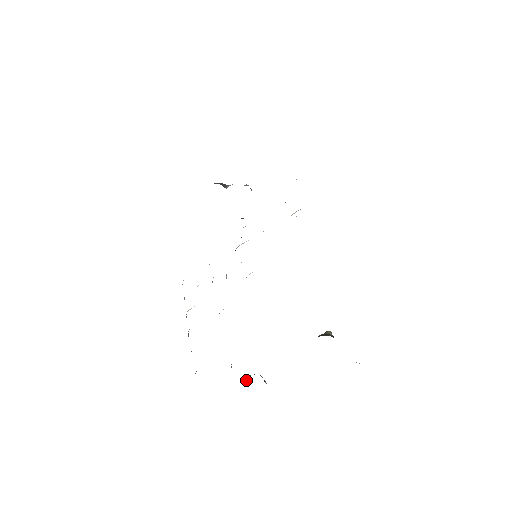
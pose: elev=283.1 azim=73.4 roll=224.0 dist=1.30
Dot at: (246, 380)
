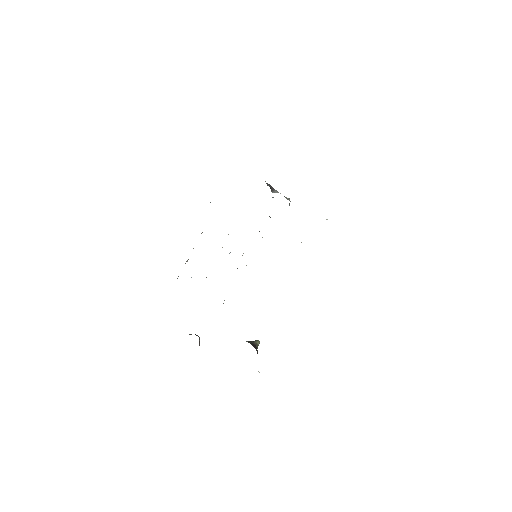
Dot at: (189, 334)
